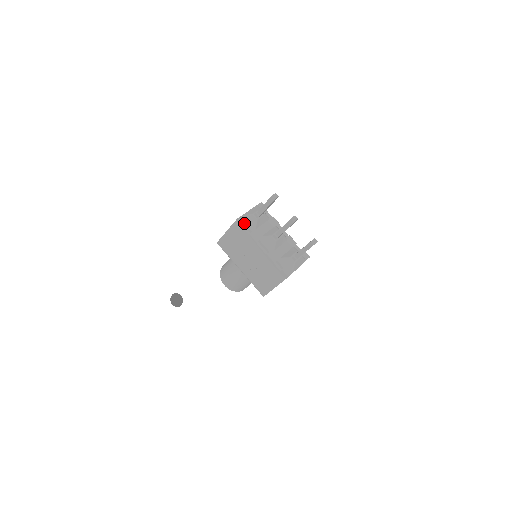
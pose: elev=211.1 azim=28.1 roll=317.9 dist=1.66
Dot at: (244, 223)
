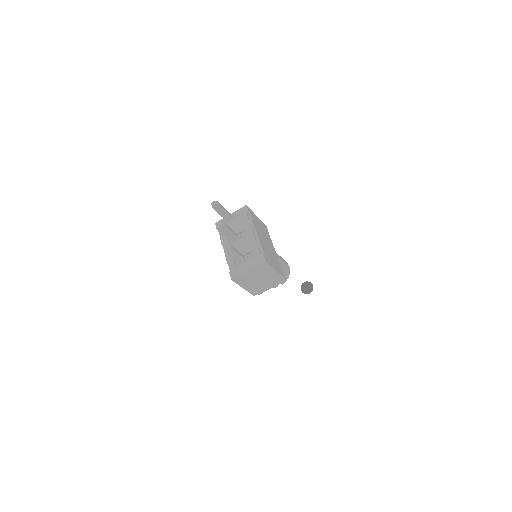
Dot at: occluded
